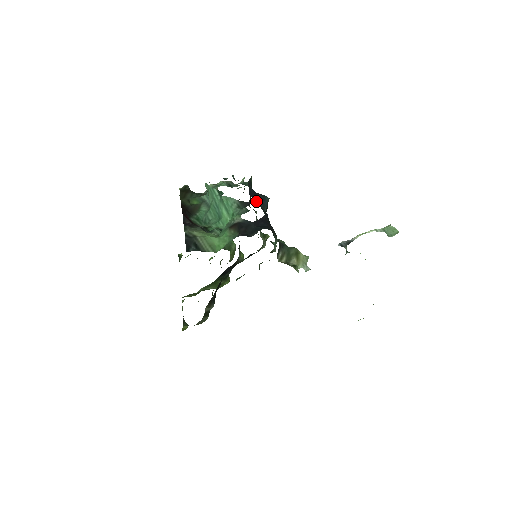
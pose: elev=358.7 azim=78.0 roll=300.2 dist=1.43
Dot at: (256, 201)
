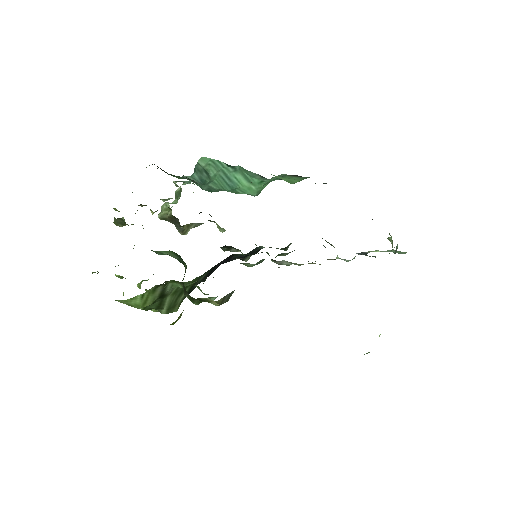
Dot at: occluded
